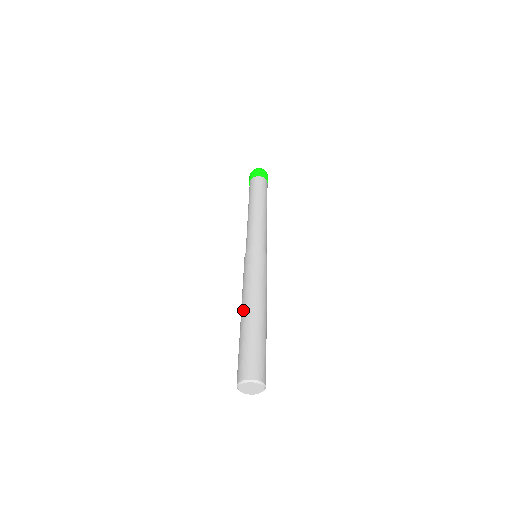
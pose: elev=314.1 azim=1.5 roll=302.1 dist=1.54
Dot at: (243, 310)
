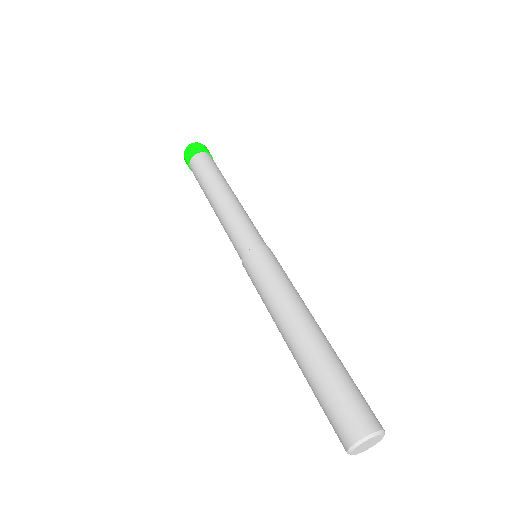
Dot at: (292, 335)
